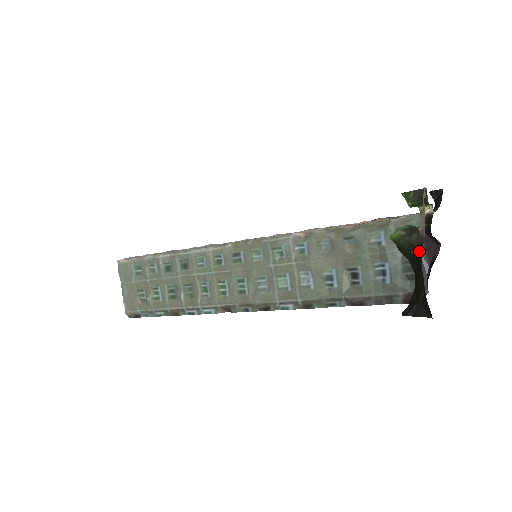
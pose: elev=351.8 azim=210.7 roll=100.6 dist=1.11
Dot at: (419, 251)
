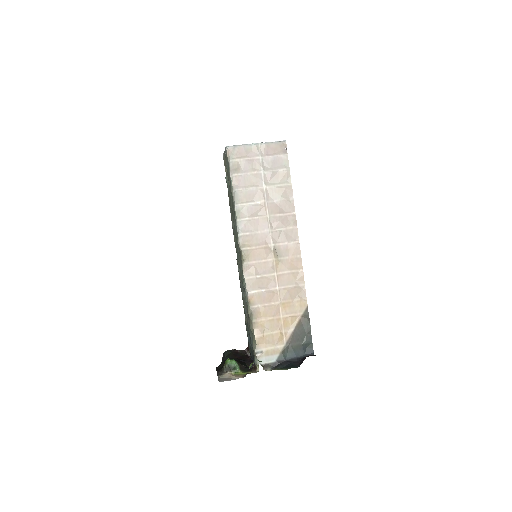
Dot at: (220, 372)
